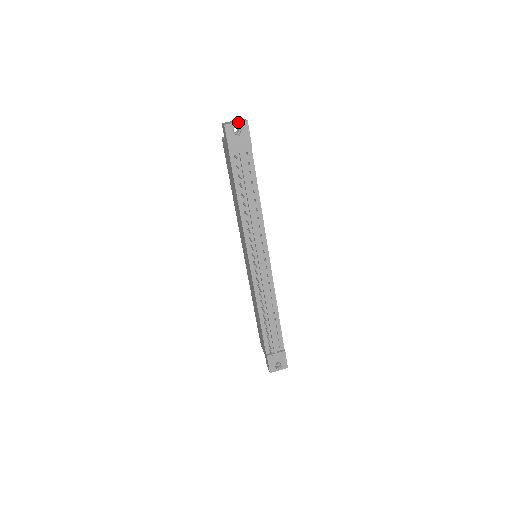
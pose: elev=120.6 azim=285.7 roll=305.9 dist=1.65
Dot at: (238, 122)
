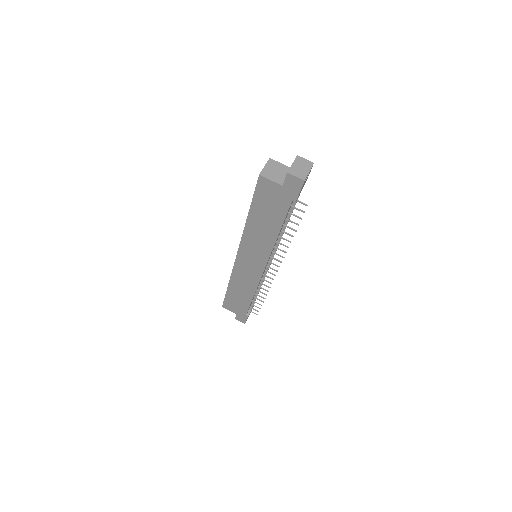
Dot at: (310, 170)
